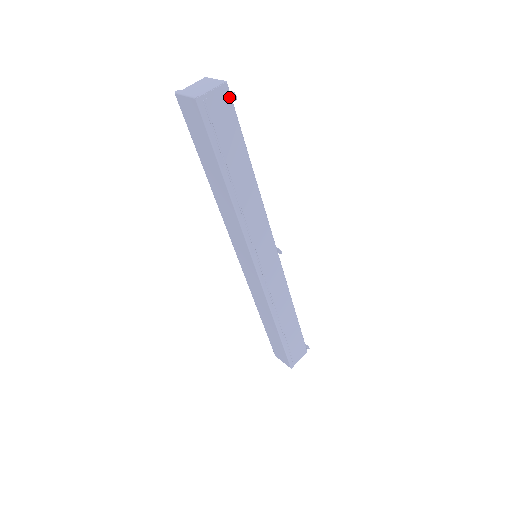
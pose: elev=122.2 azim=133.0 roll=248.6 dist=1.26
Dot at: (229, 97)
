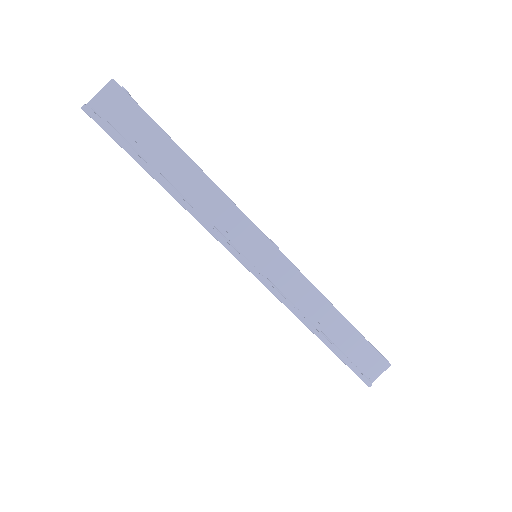
Dot at: (123, 93)
